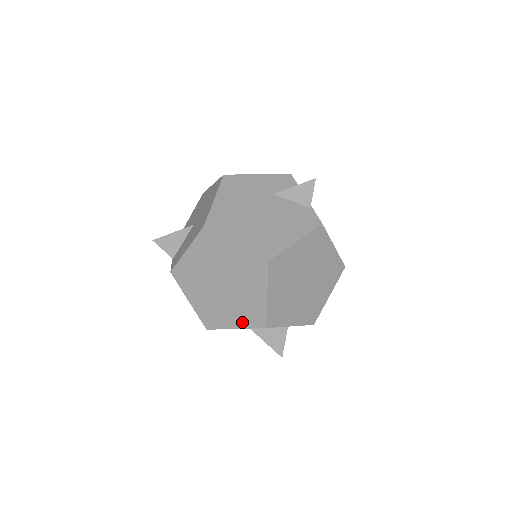
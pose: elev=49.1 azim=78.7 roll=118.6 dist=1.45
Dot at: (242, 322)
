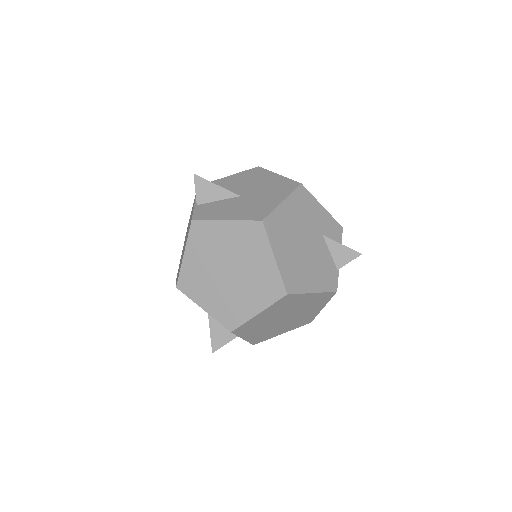
Dot at: (215, 311)
